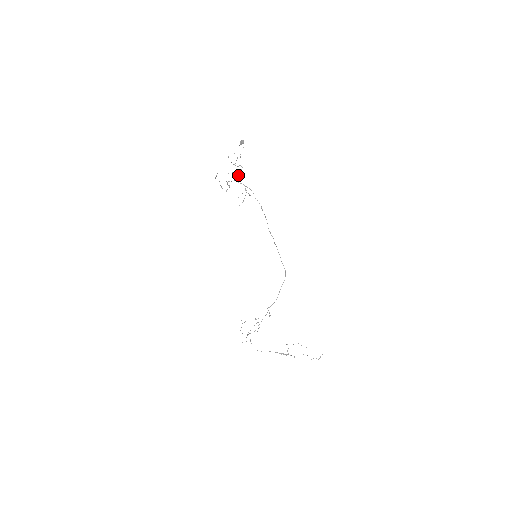
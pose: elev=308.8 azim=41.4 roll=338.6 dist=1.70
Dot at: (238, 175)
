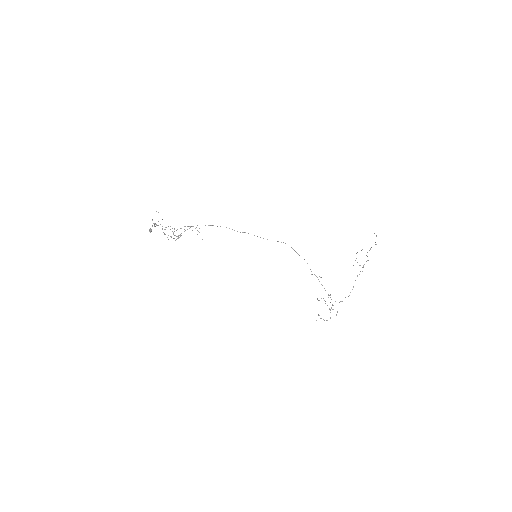
Dot at: (174, 231)
